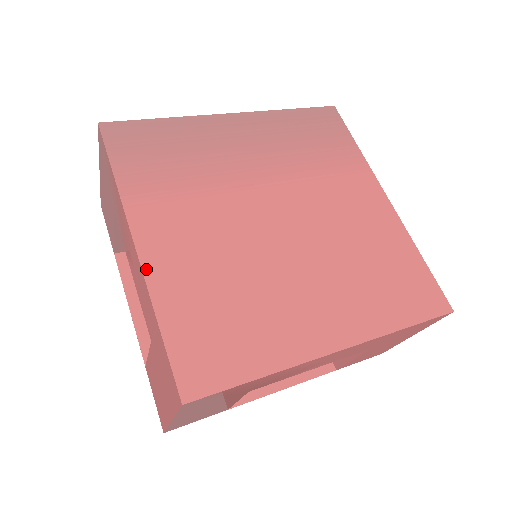
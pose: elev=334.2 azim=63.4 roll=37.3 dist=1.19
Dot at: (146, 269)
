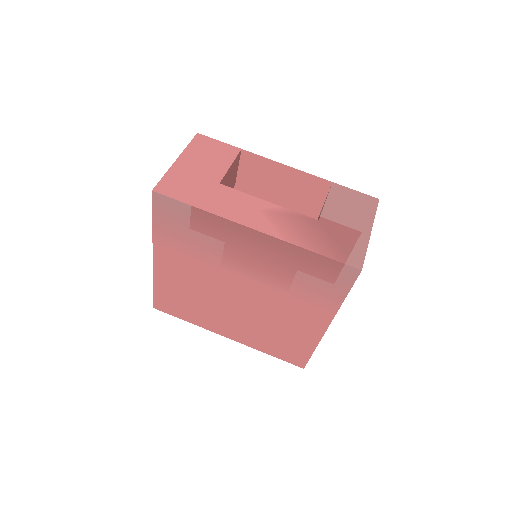
Dot at: (155, 270)
